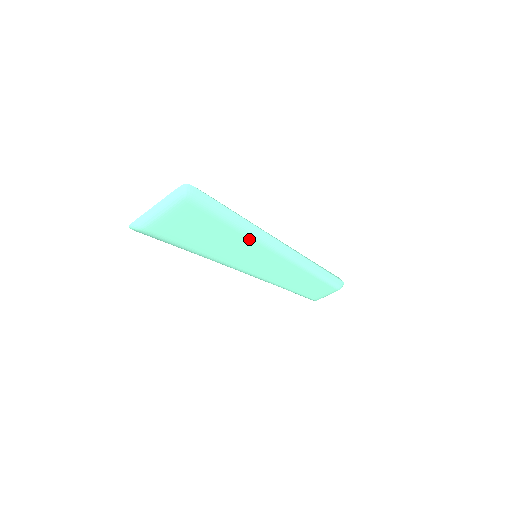
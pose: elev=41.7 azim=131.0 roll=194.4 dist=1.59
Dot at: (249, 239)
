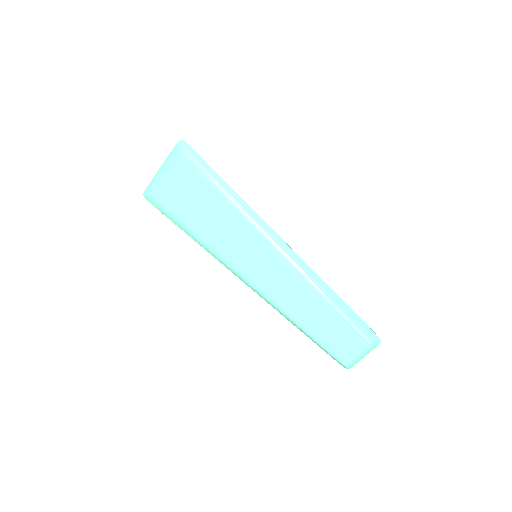
Dot at: (240, 217)
